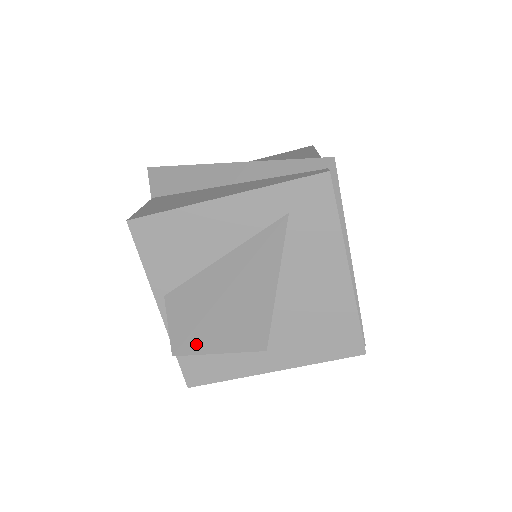
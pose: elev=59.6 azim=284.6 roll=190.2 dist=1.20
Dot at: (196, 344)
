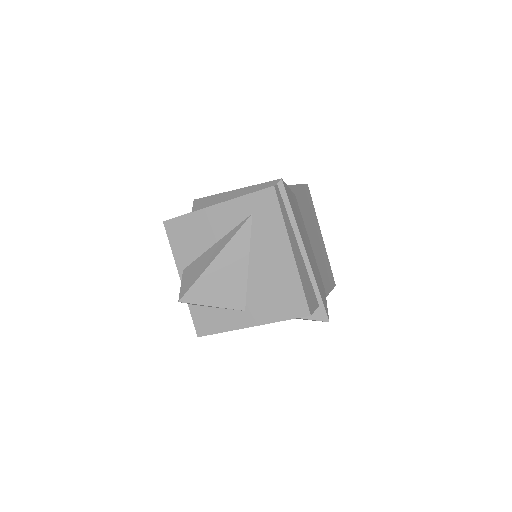
Dot at: (194, 296)
